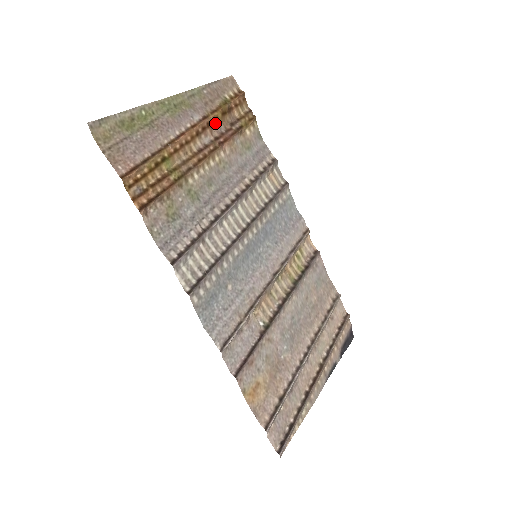
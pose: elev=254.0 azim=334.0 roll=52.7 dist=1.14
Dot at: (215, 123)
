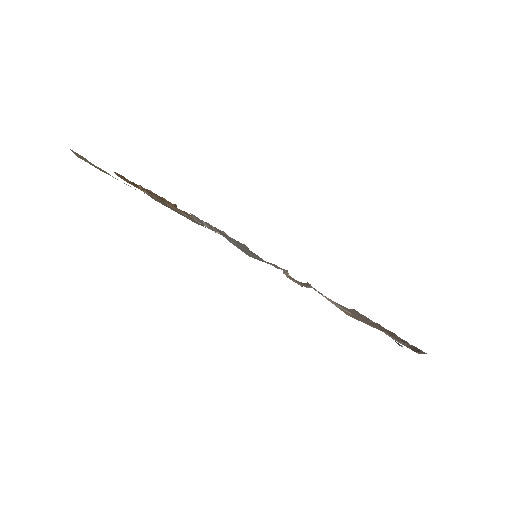
Dot at: occluded
